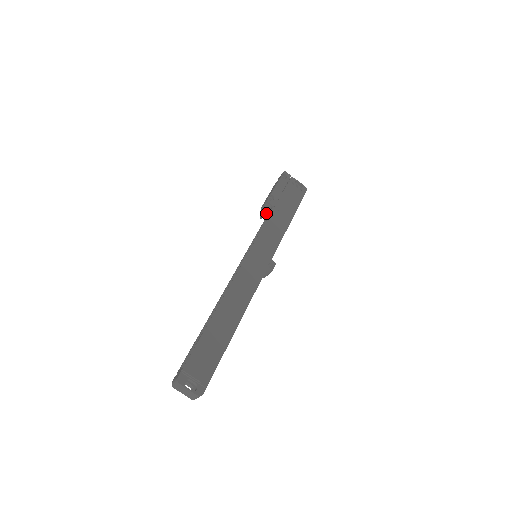
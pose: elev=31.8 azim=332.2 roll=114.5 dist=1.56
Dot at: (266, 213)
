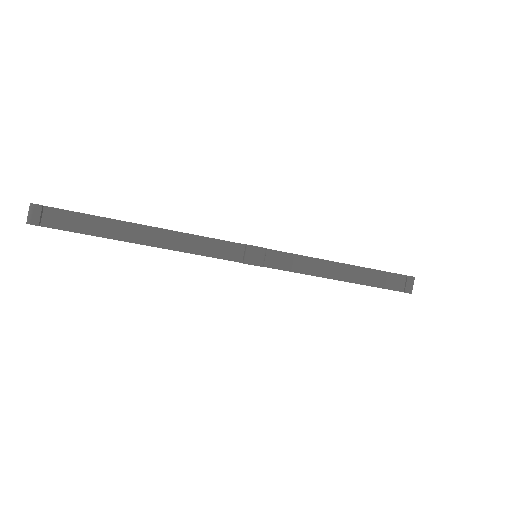
Dot at: occluded
